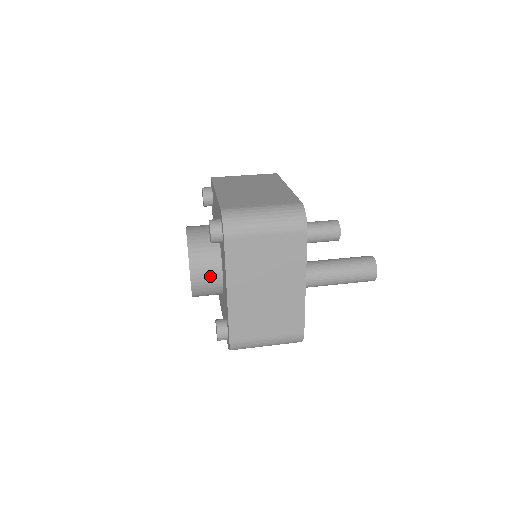
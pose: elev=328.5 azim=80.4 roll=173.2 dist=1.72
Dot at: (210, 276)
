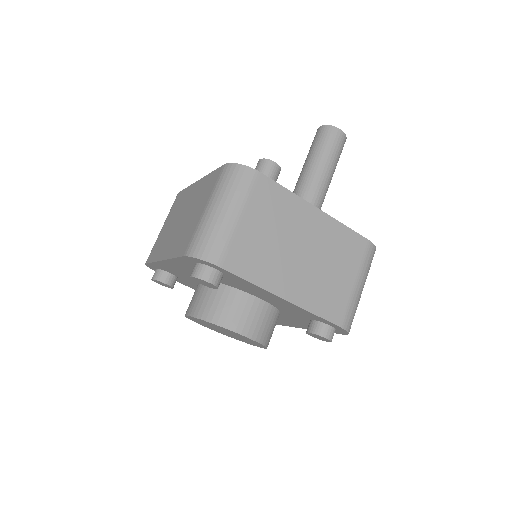
Dot at: (254, 313)
